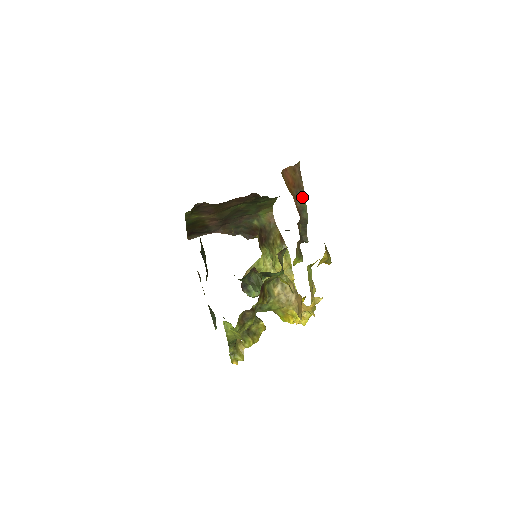
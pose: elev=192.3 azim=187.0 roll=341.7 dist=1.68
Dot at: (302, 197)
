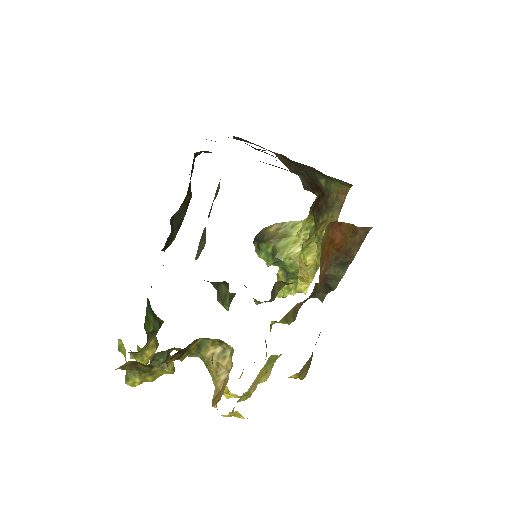
Dot at: (344, 265)
